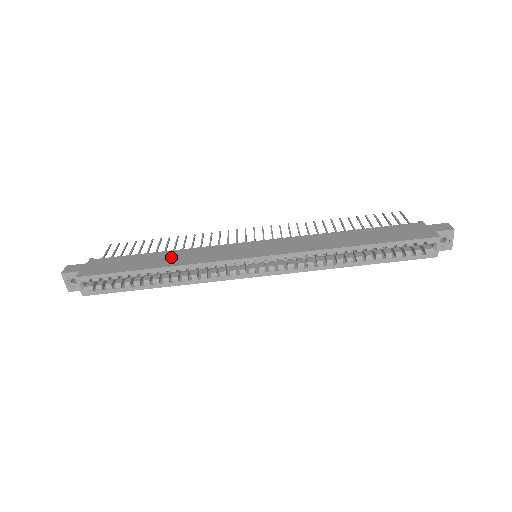
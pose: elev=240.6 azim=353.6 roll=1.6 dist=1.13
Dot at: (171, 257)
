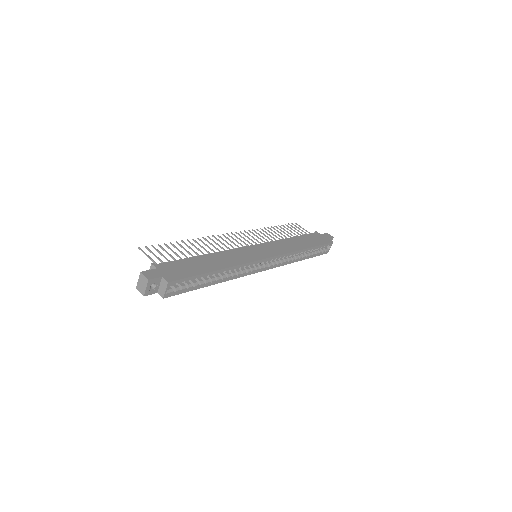
Dot at: (217, 260)
